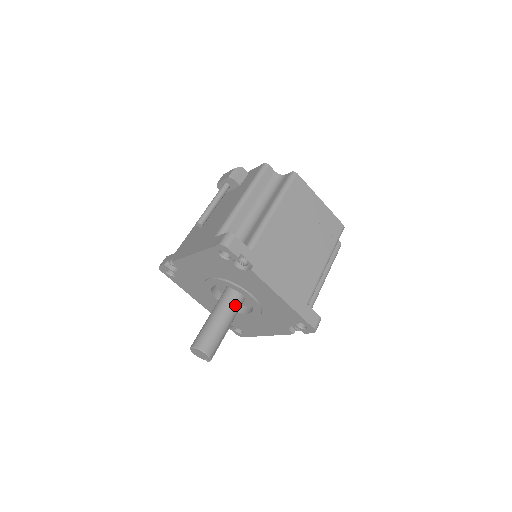
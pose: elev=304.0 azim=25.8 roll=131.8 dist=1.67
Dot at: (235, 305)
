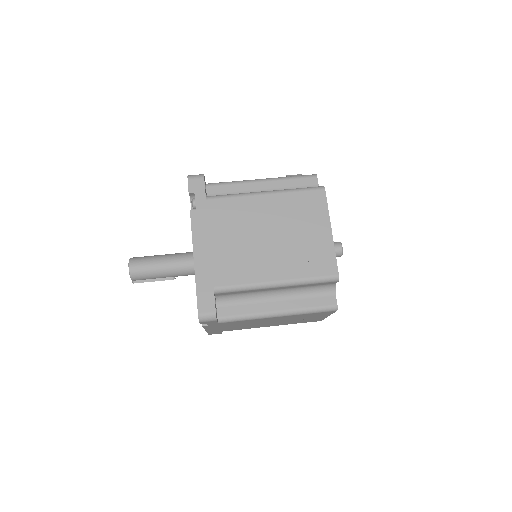
Dot at: (189, 261)
